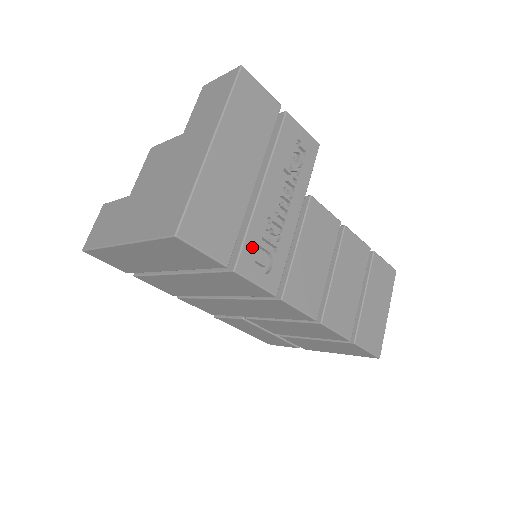
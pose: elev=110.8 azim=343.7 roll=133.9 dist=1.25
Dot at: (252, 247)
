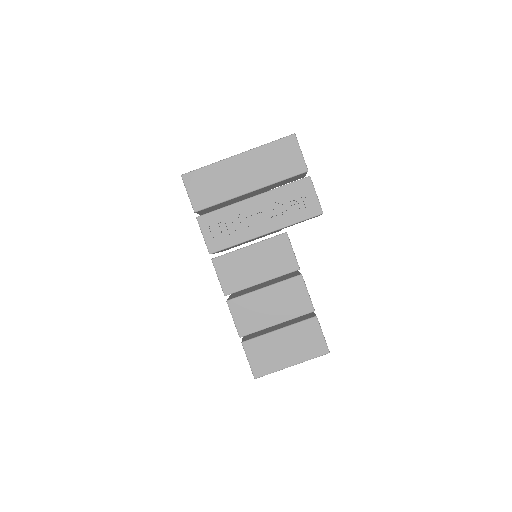
Dot at: (217, 218)
